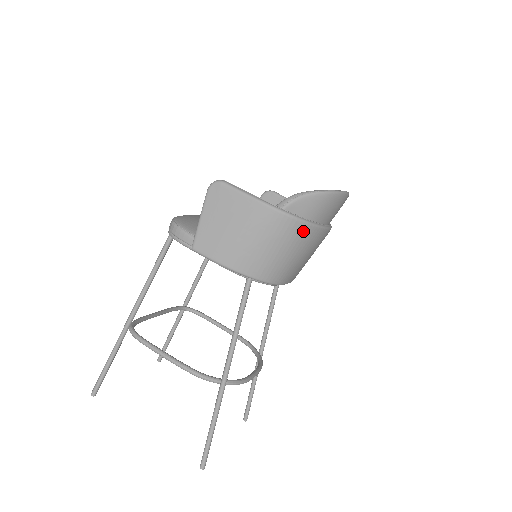
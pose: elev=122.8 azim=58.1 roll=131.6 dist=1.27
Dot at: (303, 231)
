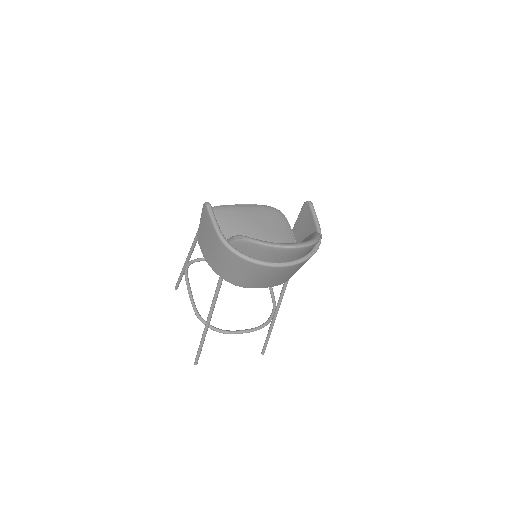
Dot at: (244, 263)
